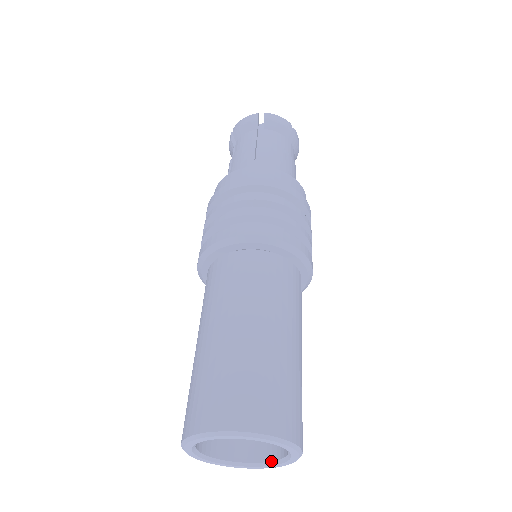
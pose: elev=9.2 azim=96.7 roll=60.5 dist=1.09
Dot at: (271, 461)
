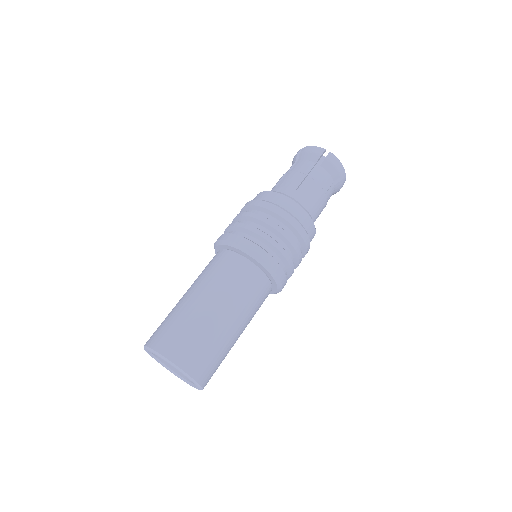
Dot at: occluded
